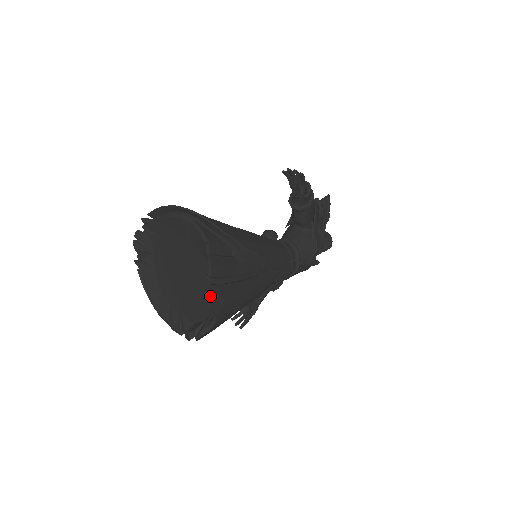
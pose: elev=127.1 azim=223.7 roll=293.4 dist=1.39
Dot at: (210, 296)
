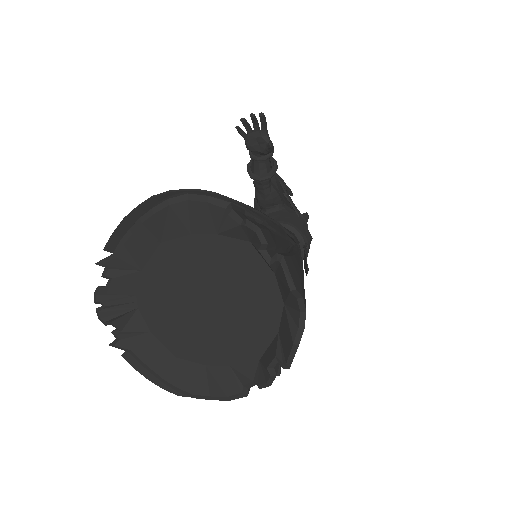
Dot at: (284, 270)
